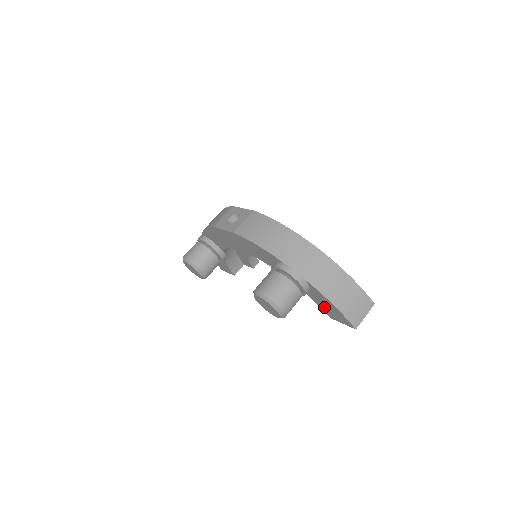
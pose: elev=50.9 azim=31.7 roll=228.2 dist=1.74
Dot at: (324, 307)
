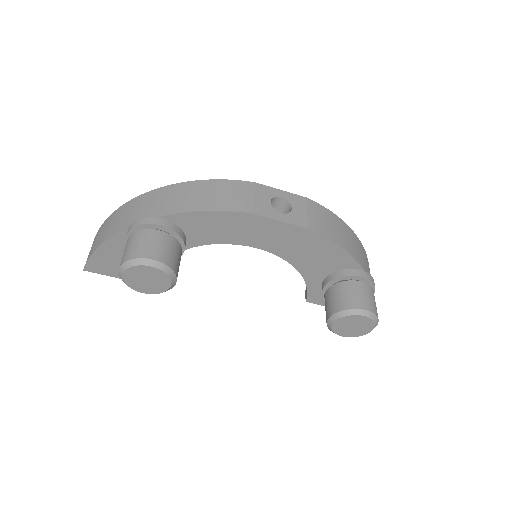
Dot at: occluded
